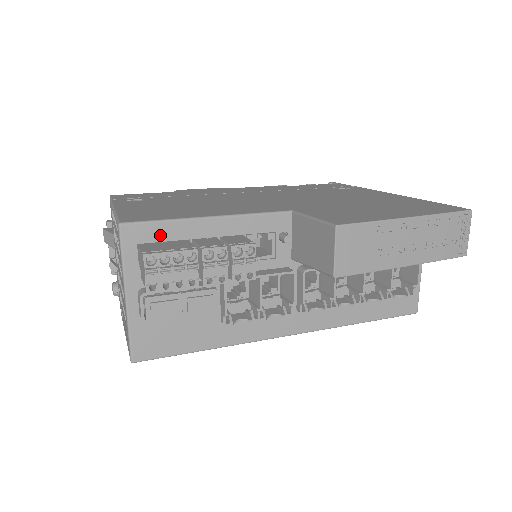
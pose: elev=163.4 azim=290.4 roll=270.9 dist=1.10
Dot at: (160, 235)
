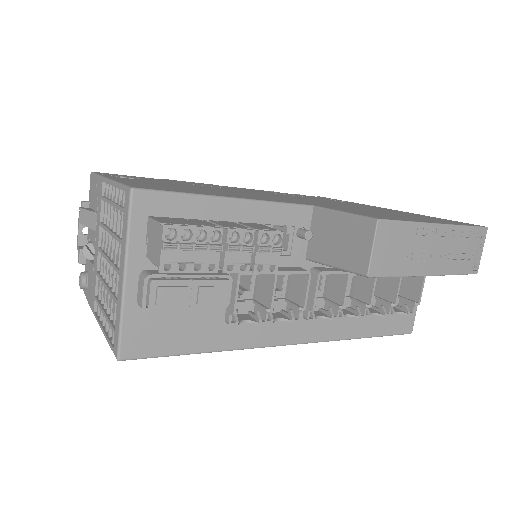
Dot at: (175, 209)
